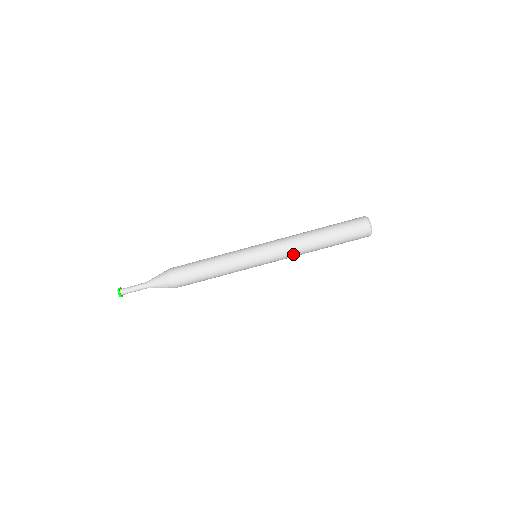
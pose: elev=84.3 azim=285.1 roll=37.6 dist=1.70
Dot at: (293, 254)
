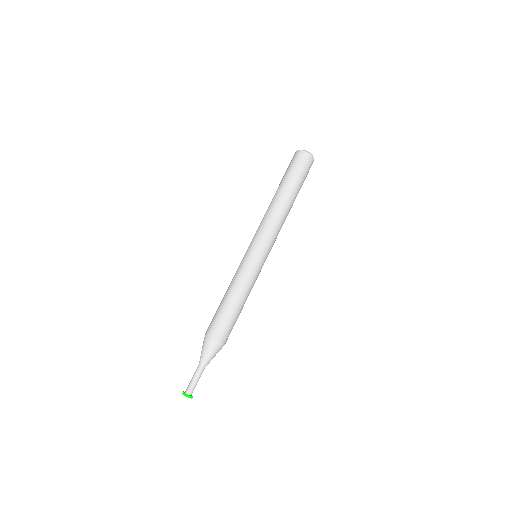
Dot at: (277, 223)
